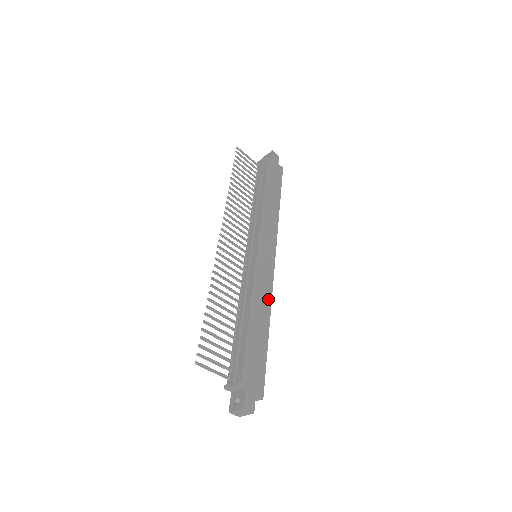
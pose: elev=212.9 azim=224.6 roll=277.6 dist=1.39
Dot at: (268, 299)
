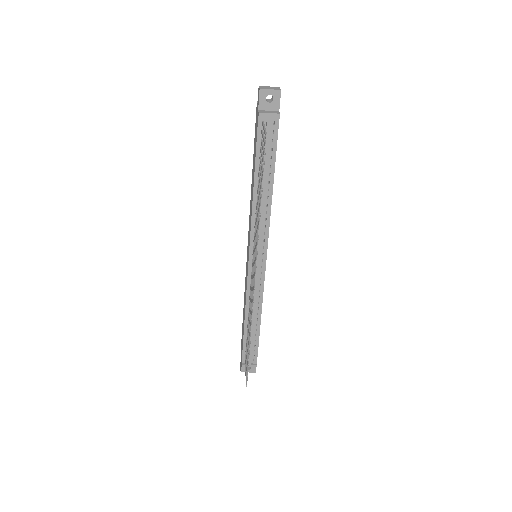
Dot at: occluded
